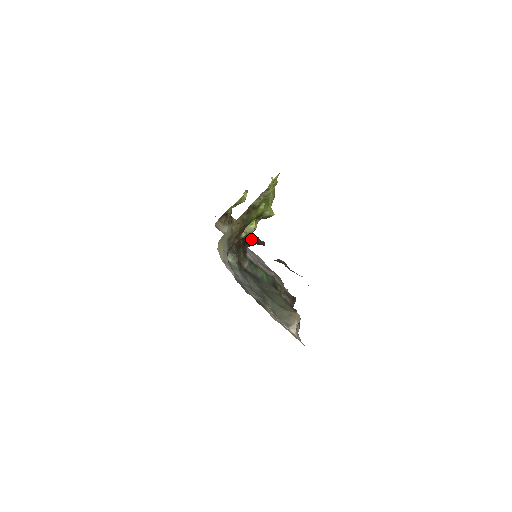
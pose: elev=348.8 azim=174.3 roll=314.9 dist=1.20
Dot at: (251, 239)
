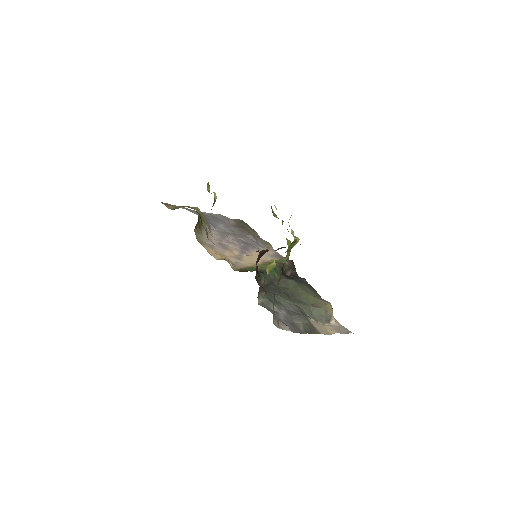
Dot at: (259, 257)
